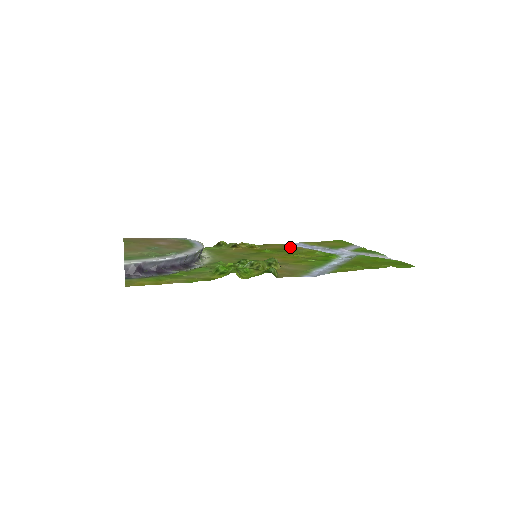
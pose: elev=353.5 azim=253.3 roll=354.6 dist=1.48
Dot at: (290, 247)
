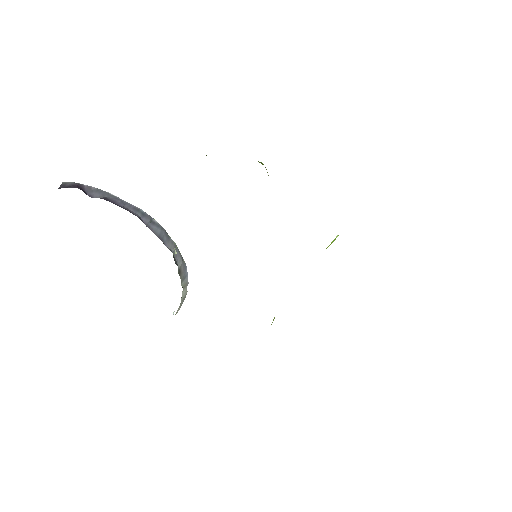
Dot at: occluded
